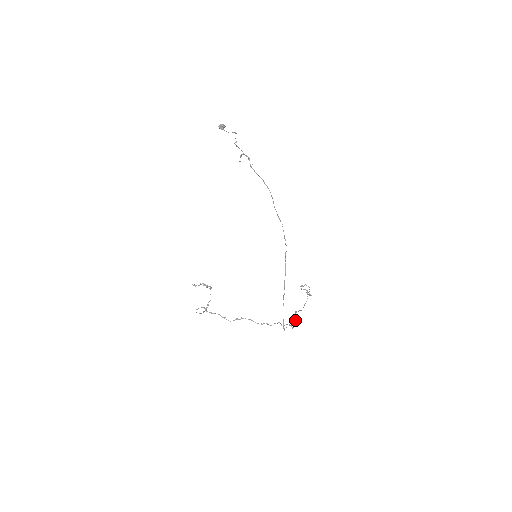
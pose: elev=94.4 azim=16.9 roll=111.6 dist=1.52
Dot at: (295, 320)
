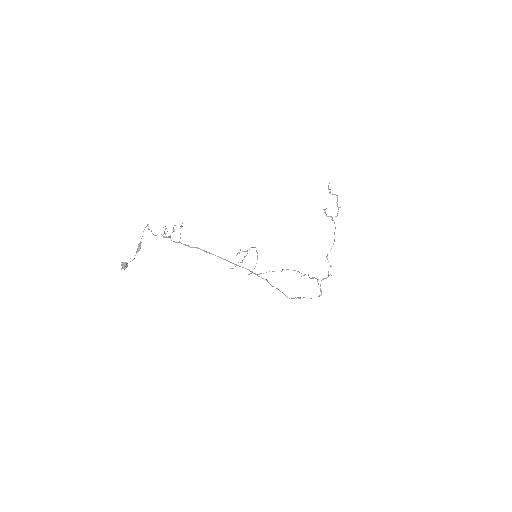
Dot at: (330, 266)
